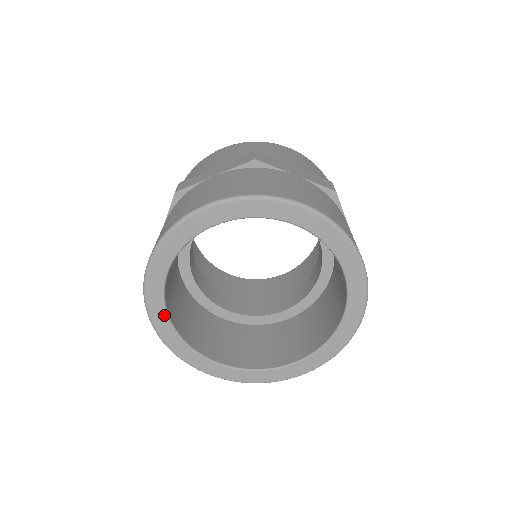
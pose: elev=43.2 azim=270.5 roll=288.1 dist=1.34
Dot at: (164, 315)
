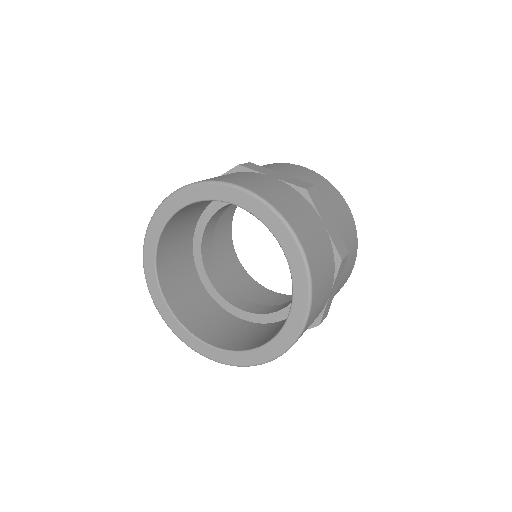
Dot at: (158, 289)
